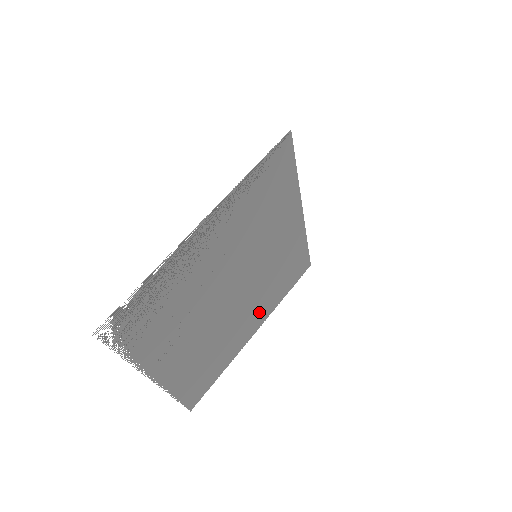
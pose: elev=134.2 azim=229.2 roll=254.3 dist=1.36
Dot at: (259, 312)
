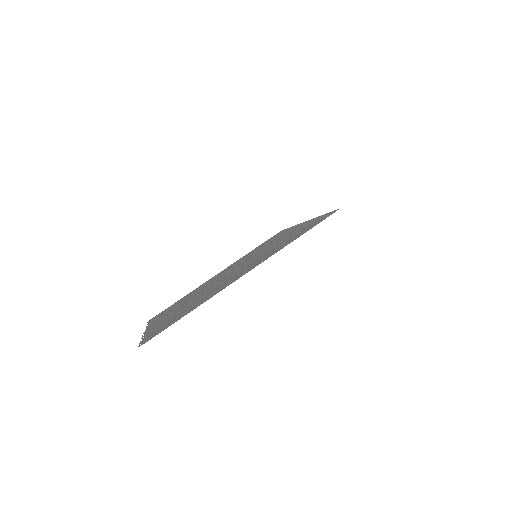
Dot at: (229, 267)
